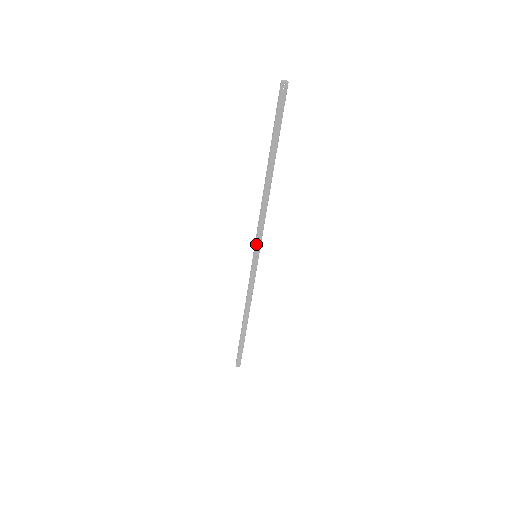
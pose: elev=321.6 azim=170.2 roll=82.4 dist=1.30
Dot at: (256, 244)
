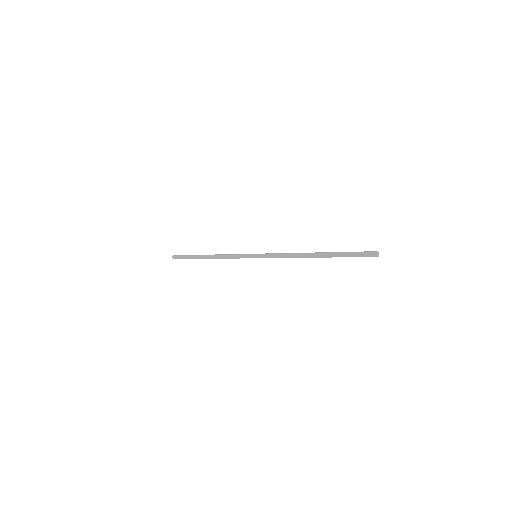
Dot at: (264, 256)
